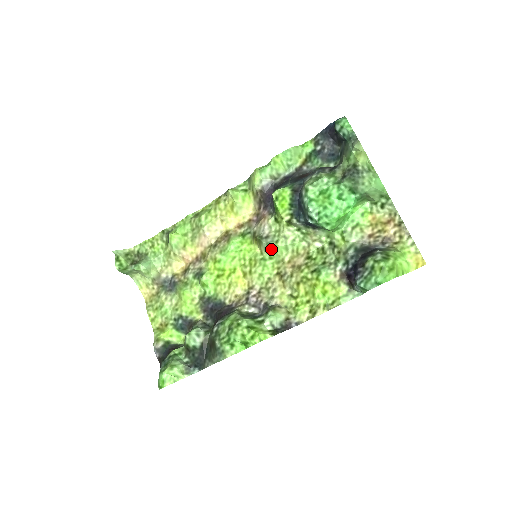
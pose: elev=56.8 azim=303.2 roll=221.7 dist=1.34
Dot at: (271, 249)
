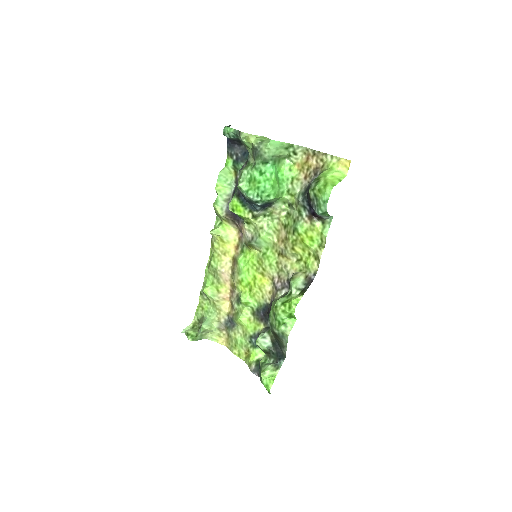
Dot at: (261, 243)
